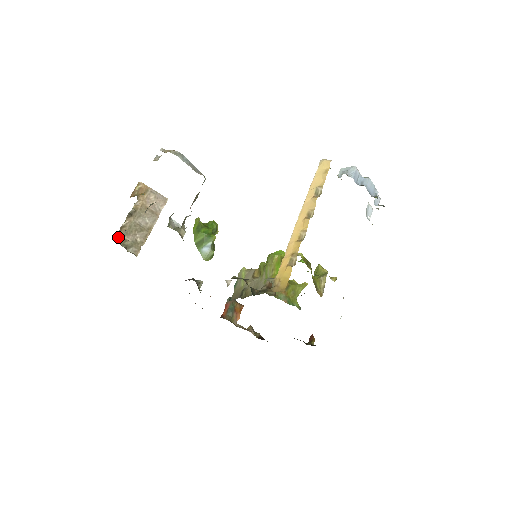
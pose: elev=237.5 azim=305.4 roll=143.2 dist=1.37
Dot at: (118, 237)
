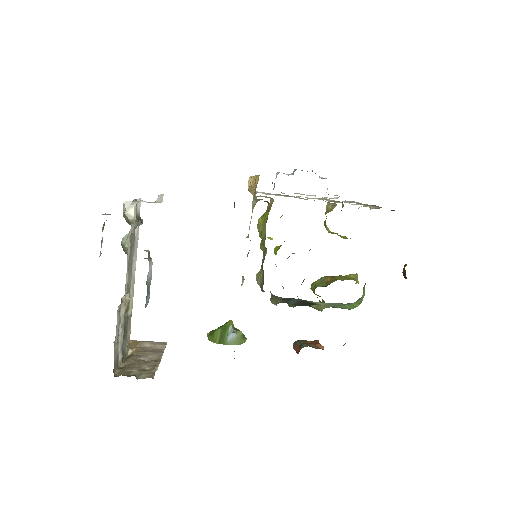
Dot at: (119, 373)
